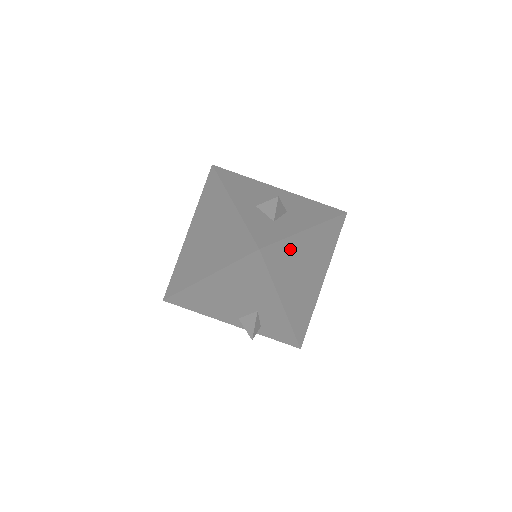
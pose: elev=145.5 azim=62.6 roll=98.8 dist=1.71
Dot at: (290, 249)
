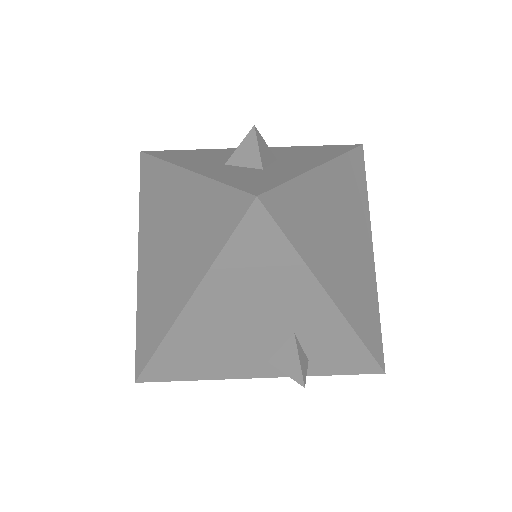
Dot at: (308, 199)
